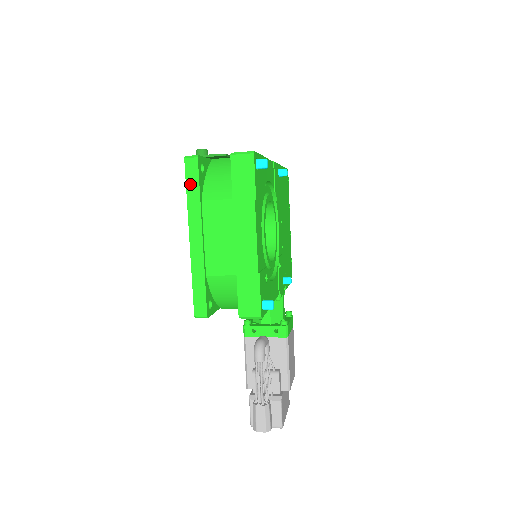
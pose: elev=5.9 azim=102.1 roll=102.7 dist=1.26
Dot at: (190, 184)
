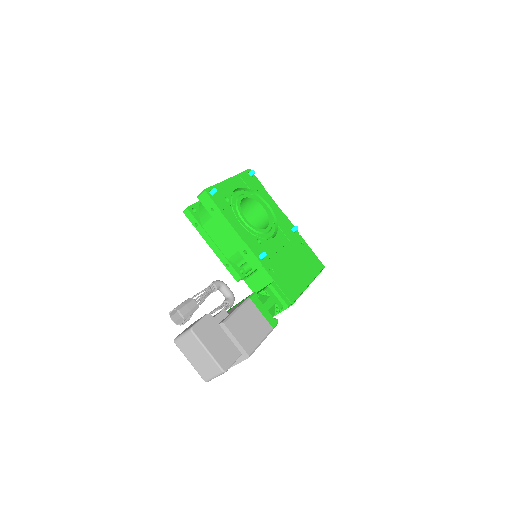
Dot at: occluded
